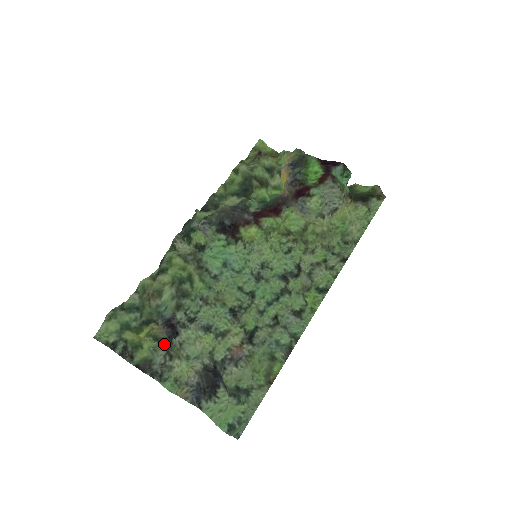
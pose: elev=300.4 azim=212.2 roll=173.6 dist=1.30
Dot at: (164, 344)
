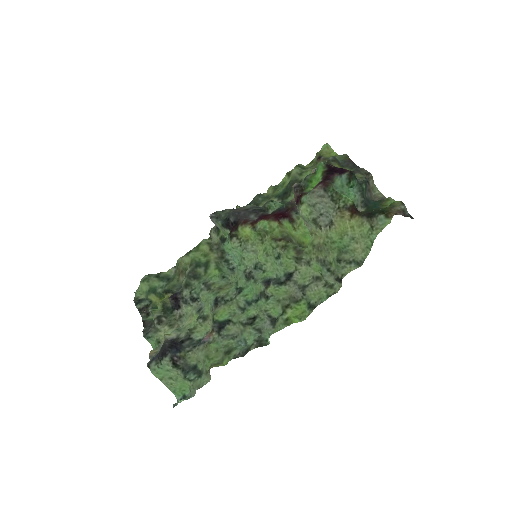
Dot at: (163, 311)
